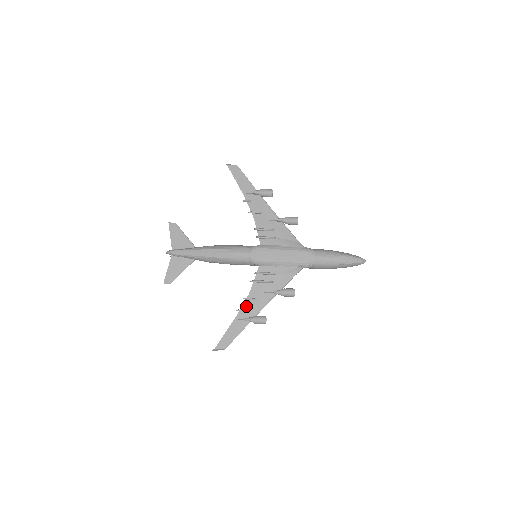
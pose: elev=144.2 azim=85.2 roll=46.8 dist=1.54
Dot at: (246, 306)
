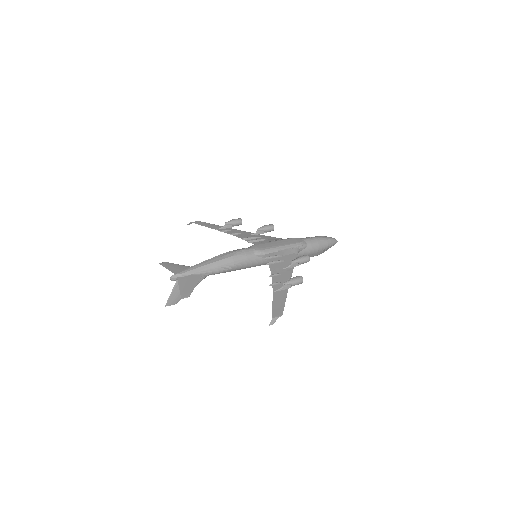
Dot at: (275, 281)
